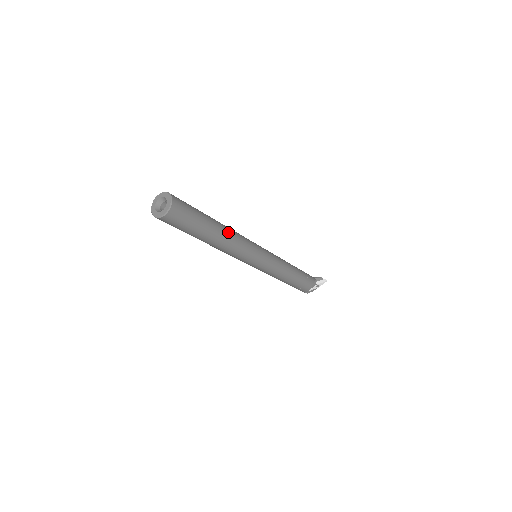
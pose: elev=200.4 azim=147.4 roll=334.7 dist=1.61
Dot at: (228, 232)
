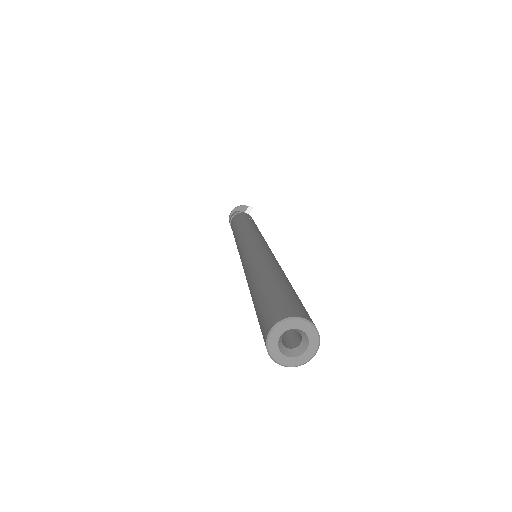
Dot at: occluded
